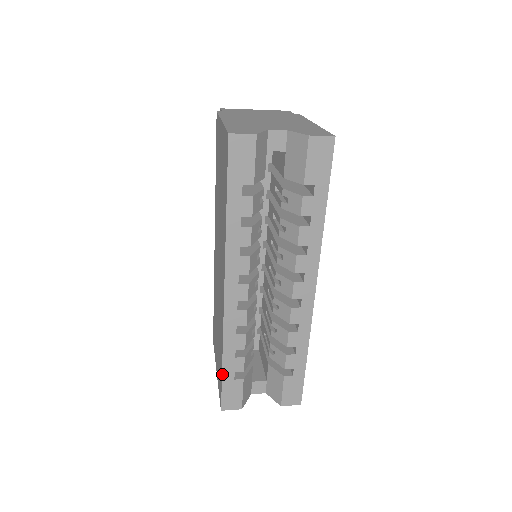
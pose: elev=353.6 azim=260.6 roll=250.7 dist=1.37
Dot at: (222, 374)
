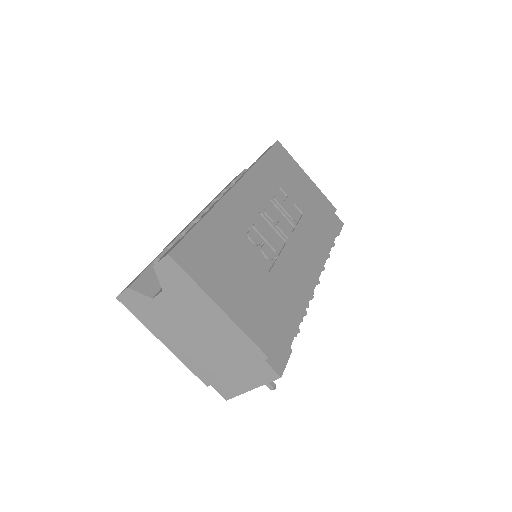
Dot at: occluded
